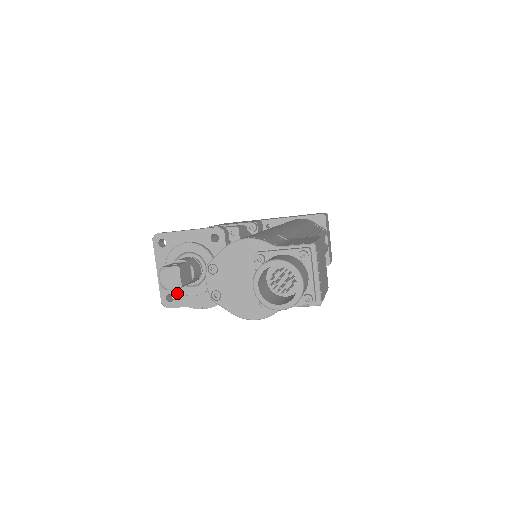
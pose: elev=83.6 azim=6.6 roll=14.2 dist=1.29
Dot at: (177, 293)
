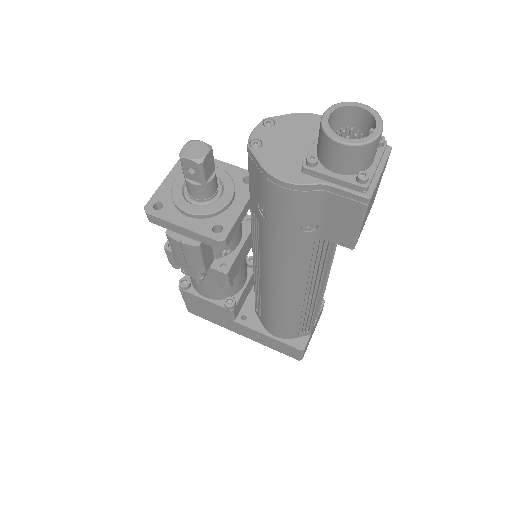
Dot at: (170, 205)
